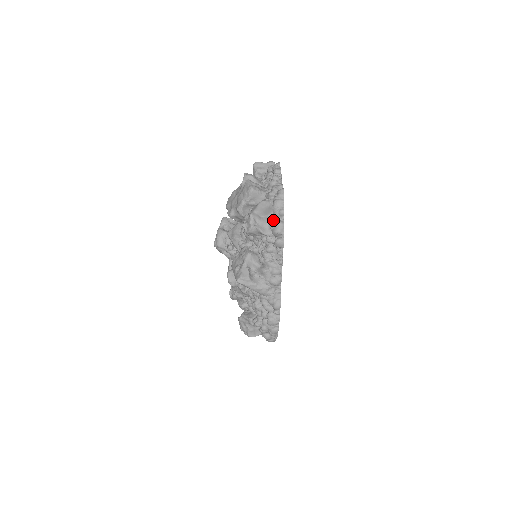
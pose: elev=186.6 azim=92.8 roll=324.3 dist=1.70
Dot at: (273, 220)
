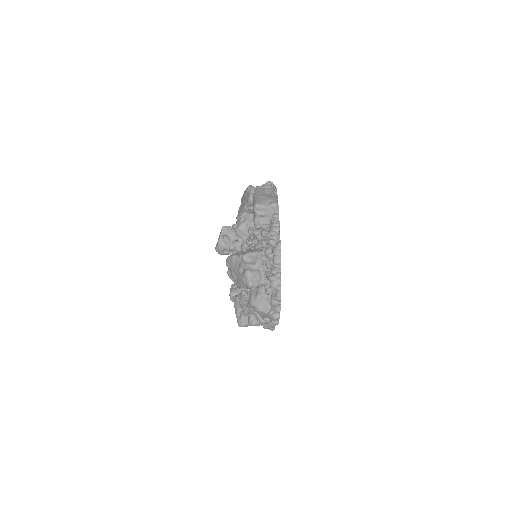
Dot at: (270, 311)
